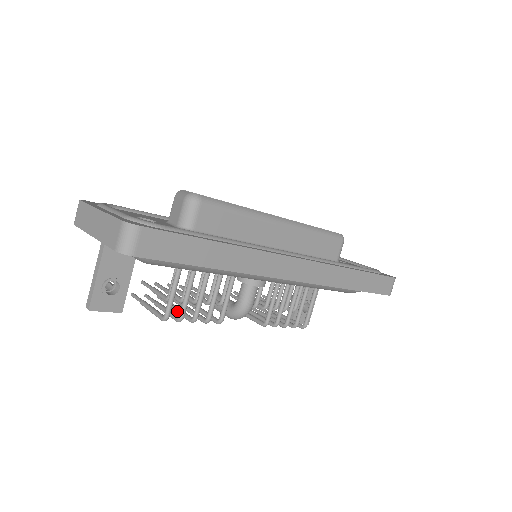
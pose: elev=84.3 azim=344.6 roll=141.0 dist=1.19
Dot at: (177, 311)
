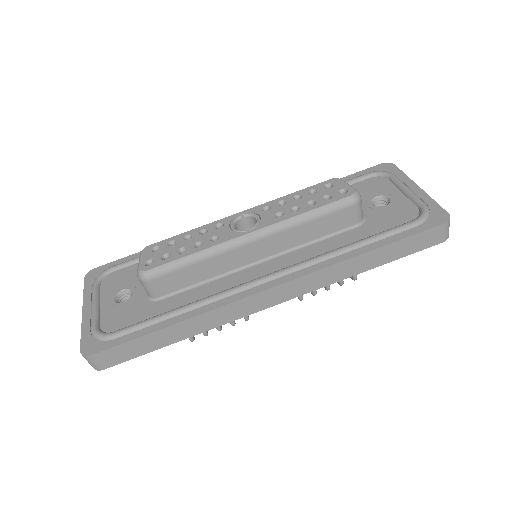
Dot at: occluded
